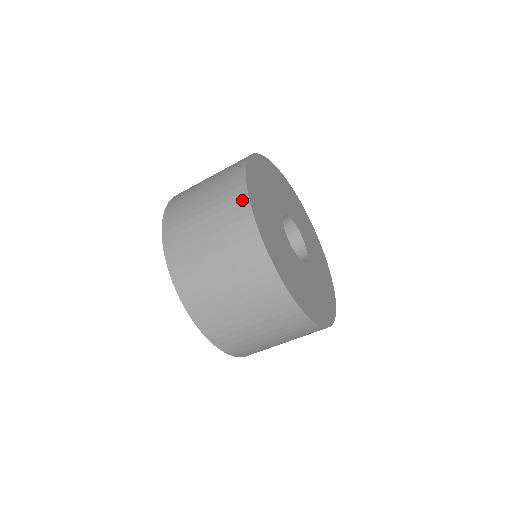
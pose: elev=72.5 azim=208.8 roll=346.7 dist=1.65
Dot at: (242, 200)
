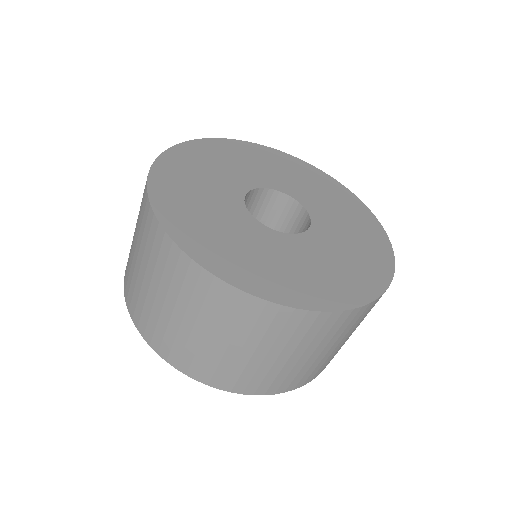
Dot at: (151, 221)
